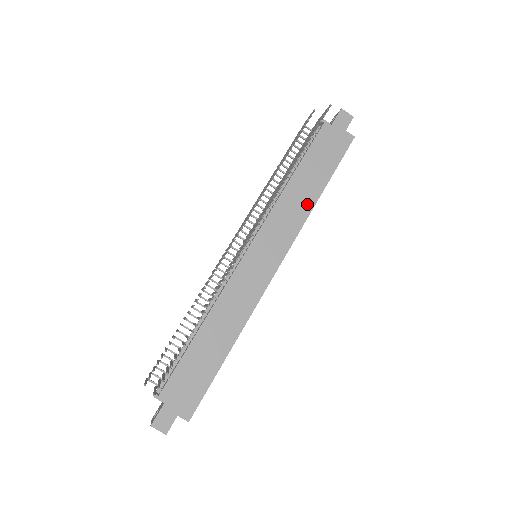
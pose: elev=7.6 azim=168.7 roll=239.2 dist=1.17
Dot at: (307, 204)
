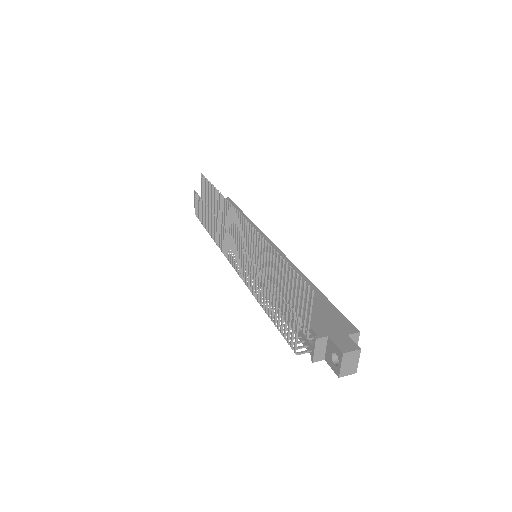
Dot at: occluded
